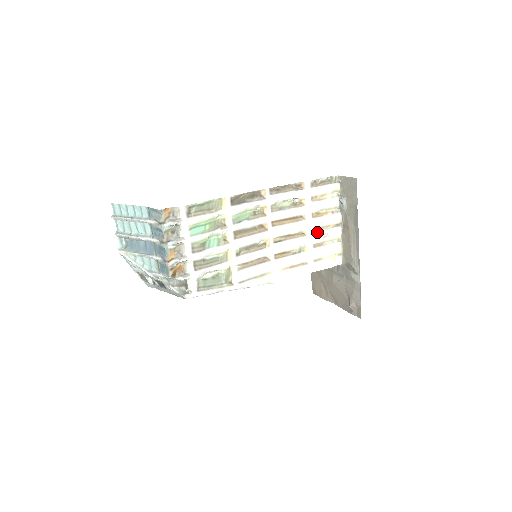
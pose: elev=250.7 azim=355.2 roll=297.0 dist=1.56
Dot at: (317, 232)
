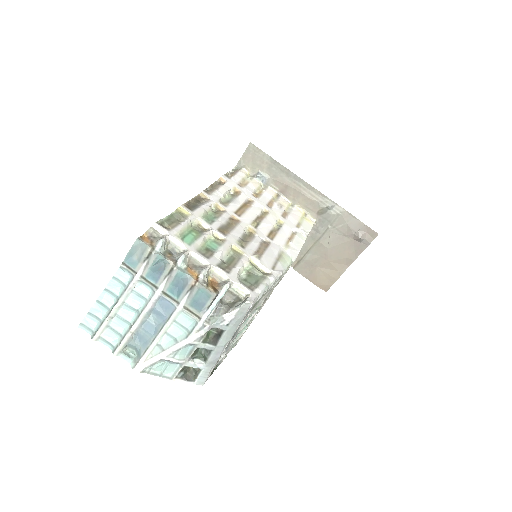
Dot at: (272, 207)
